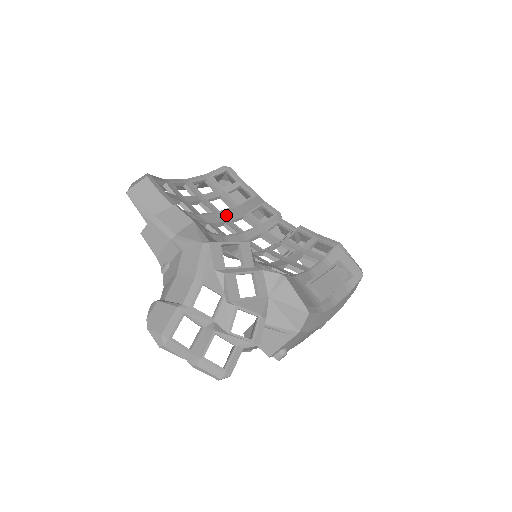
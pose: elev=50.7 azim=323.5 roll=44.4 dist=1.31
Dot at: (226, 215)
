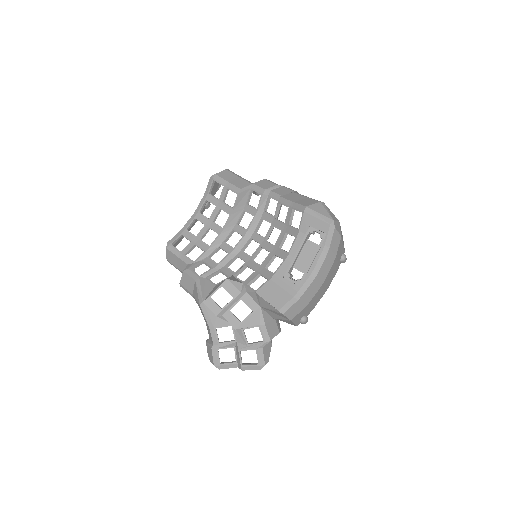
Dot at: (230, 225)
